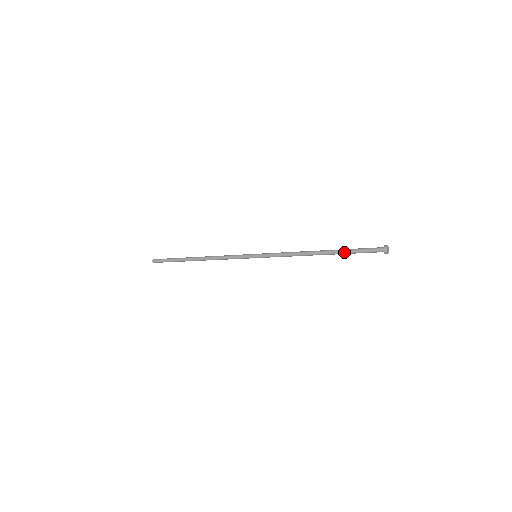
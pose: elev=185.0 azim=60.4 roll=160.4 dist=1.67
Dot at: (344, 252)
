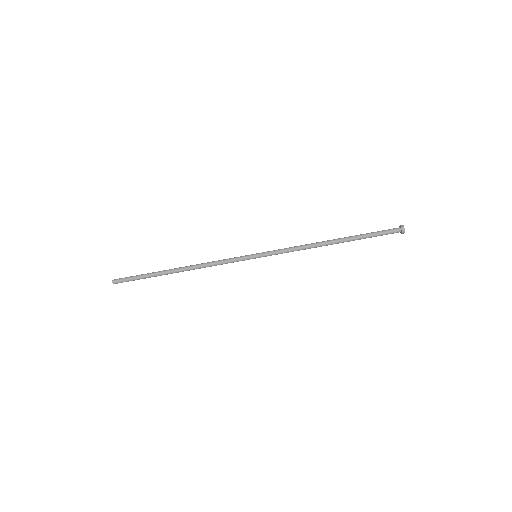
Dot at: (359, 236)
